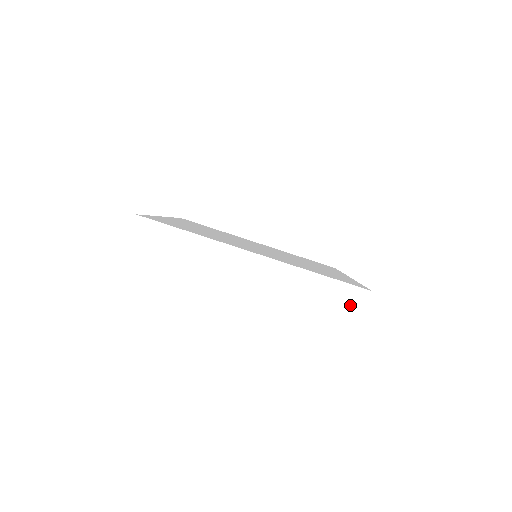
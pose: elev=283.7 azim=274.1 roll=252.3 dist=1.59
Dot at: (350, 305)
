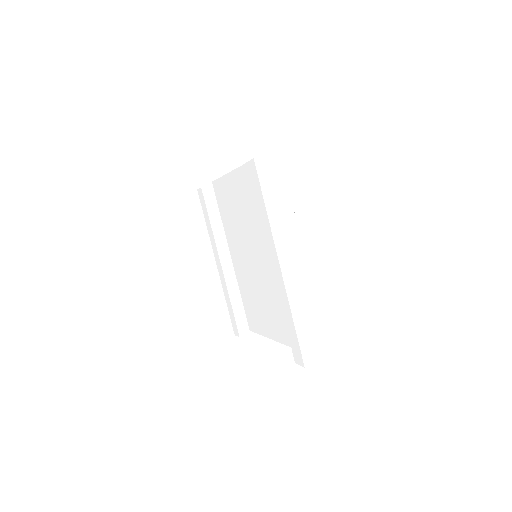
Dot at: (310, 343)
